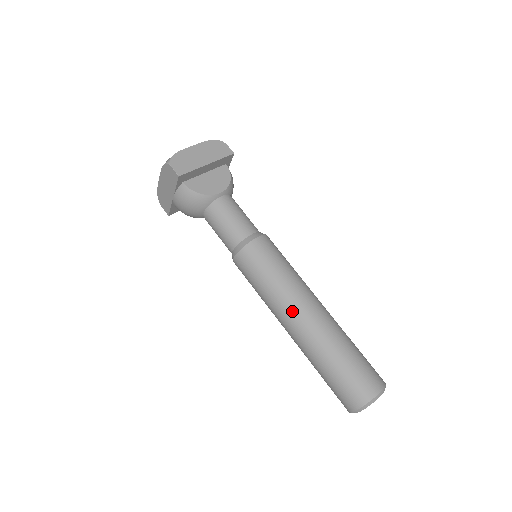
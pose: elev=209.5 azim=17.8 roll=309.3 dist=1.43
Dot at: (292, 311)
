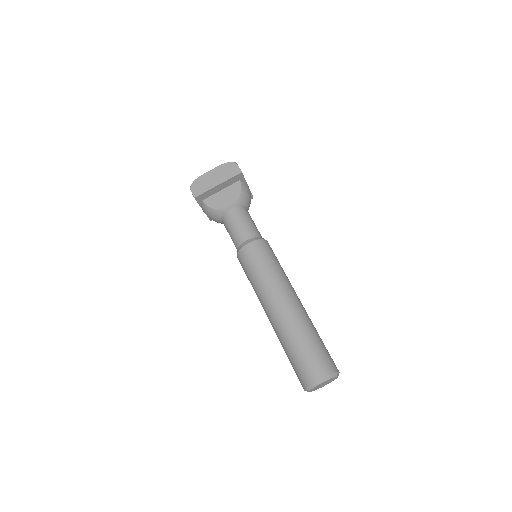
Dot at: (266, 304)
